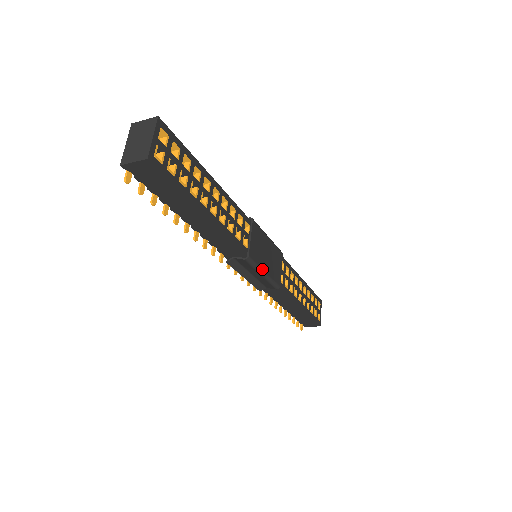
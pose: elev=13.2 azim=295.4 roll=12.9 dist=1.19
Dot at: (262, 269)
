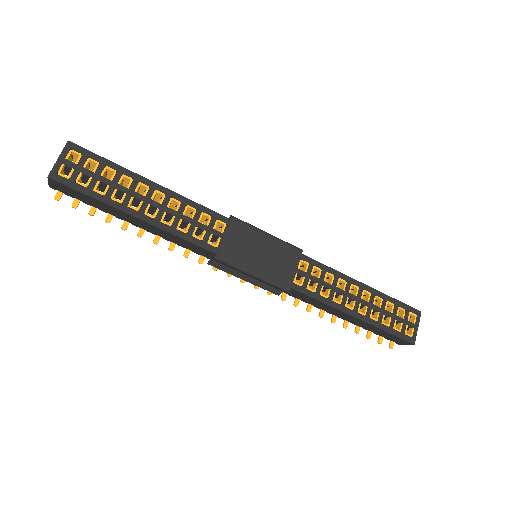
Dot at: (247, 269)
